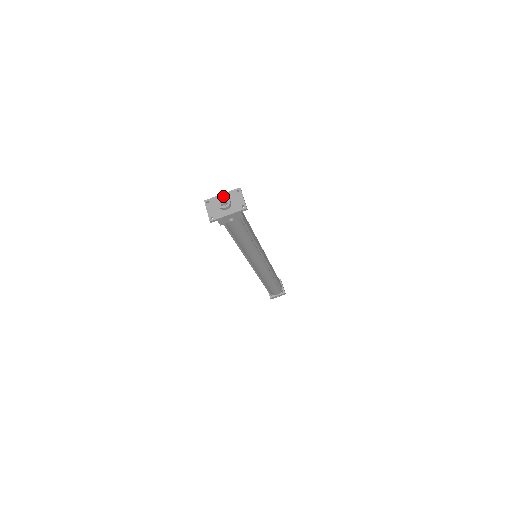
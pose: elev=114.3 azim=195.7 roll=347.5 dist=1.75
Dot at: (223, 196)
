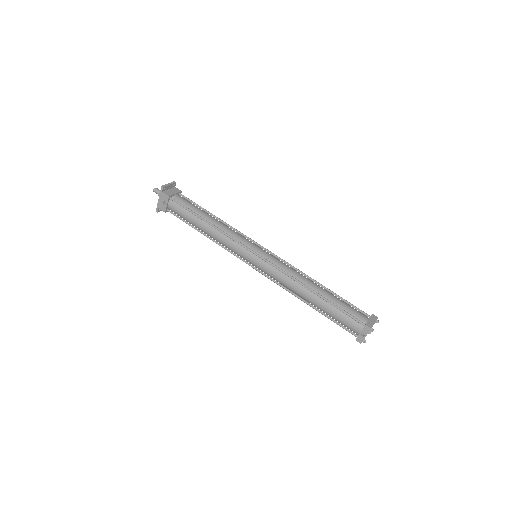
Dot at: (155, 188)
